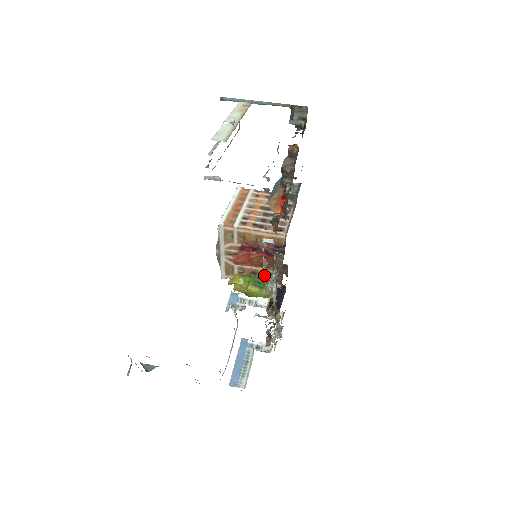
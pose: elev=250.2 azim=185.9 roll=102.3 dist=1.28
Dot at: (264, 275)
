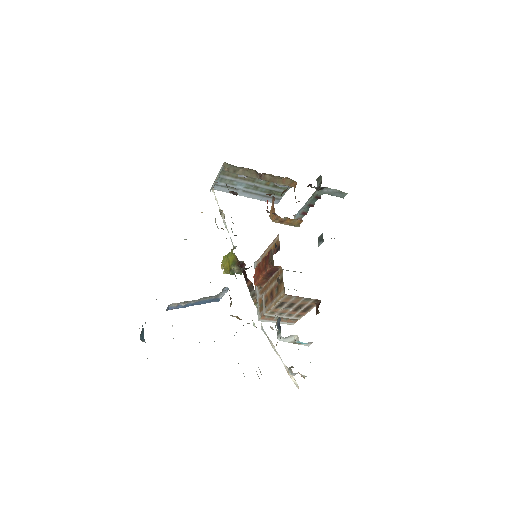
Dot at: occluded
